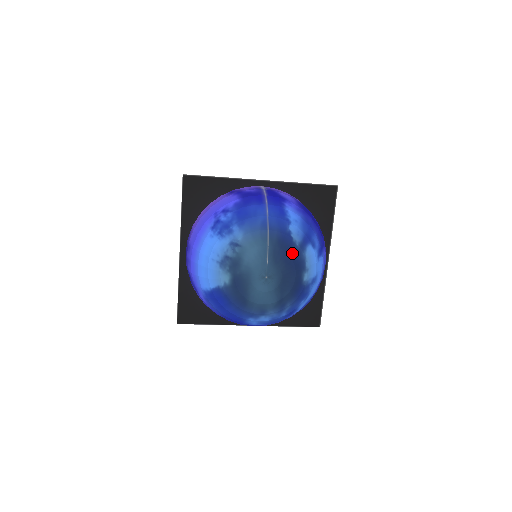
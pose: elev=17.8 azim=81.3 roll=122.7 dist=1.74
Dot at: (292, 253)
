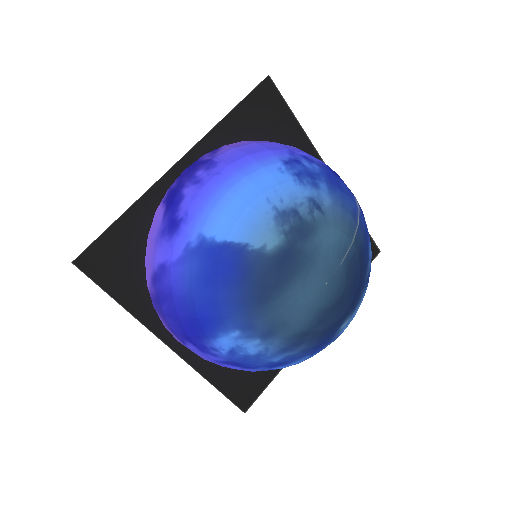
Dot at: (362, 278)
